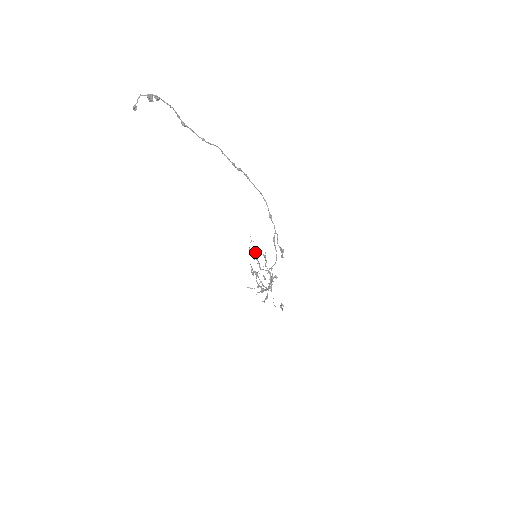
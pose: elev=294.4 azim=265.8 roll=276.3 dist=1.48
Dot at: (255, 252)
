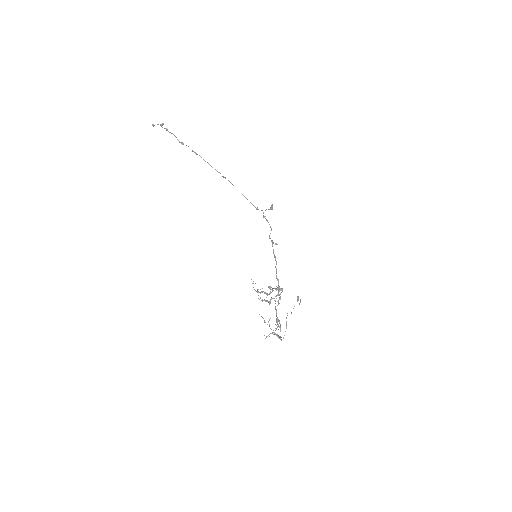
Dot at: occluded
